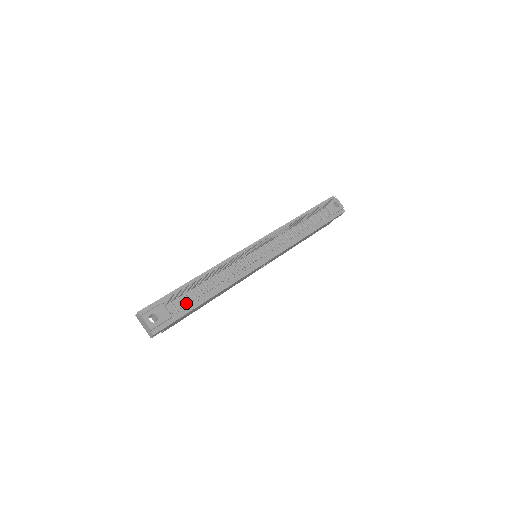
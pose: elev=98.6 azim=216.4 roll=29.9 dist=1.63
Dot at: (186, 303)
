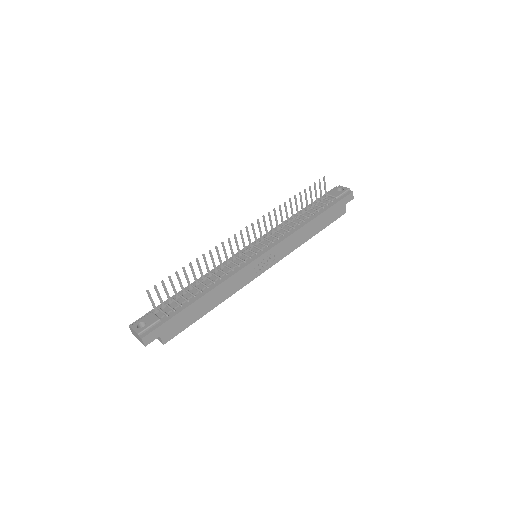
Dot at: (176, 307)
